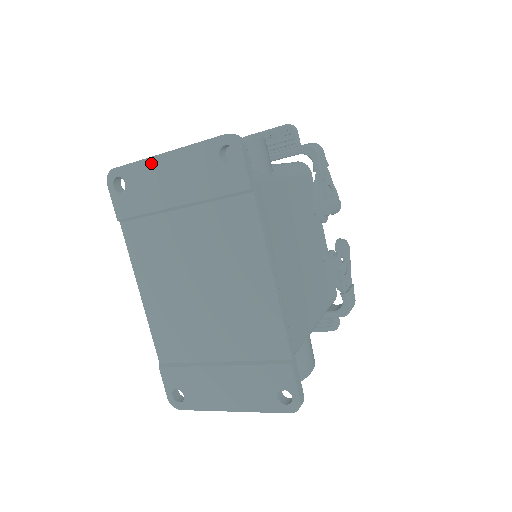
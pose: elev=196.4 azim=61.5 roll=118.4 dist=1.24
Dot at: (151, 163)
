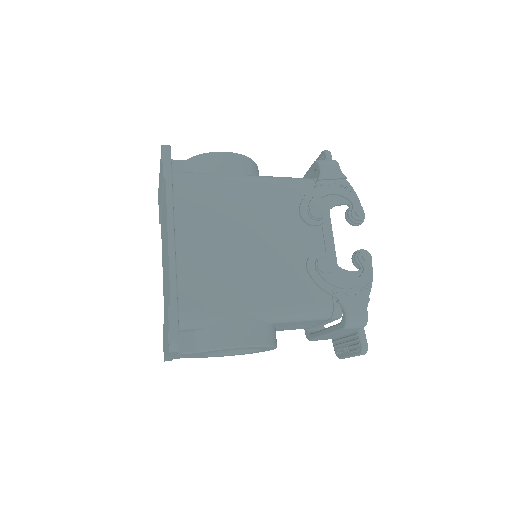
Dot at: (159, 180)
